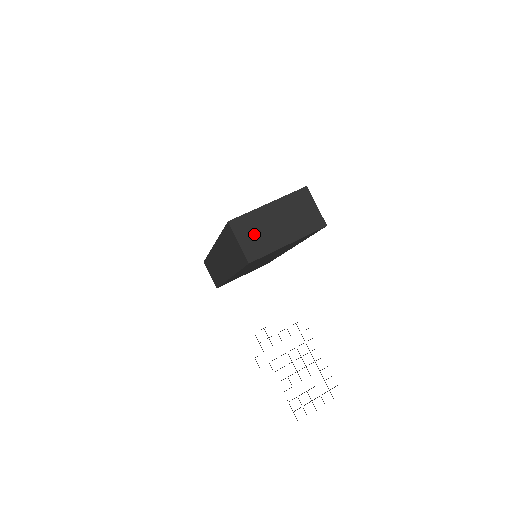
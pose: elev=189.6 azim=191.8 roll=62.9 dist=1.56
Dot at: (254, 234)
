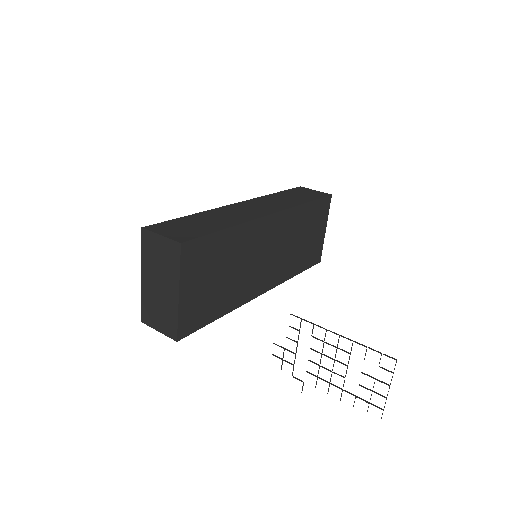
Dot at: (158, 314)
